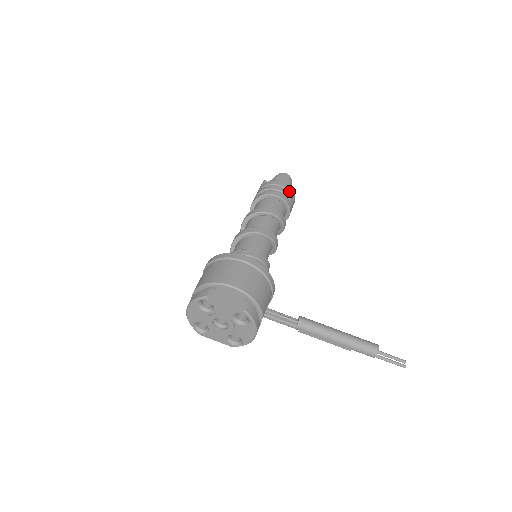
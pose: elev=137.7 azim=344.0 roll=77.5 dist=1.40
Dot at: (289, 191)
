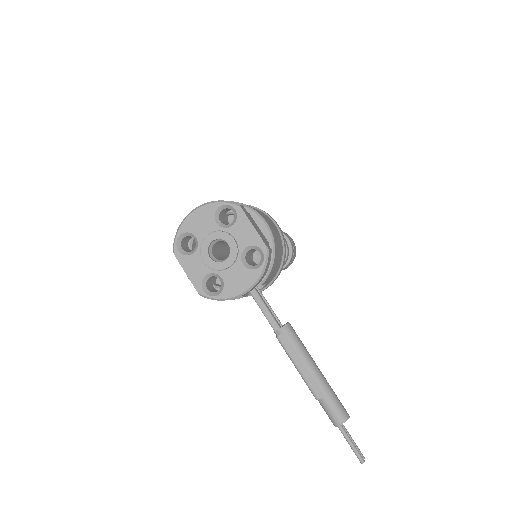
Dot at: (295, 251)
